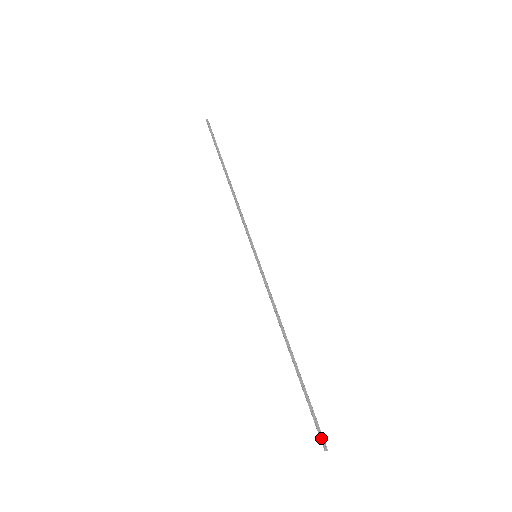
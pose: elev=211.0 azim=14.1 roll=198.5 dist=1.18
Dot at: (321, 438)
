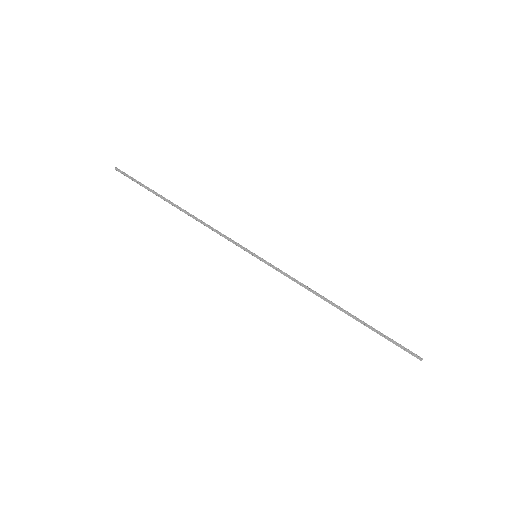
Dot at: occluded
